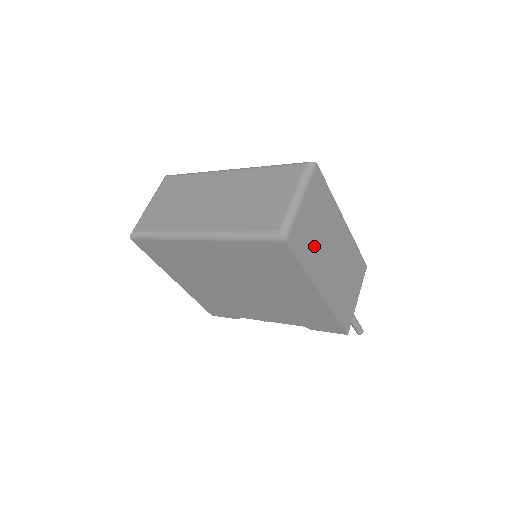
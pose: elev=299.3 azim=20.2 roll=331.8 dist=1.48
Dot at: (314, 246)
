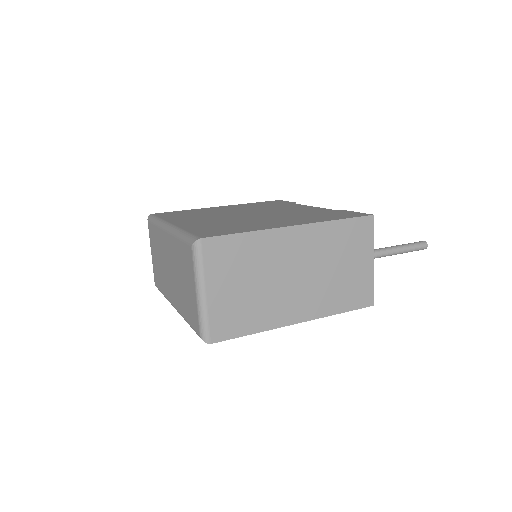
Dot at: (255, 303)
